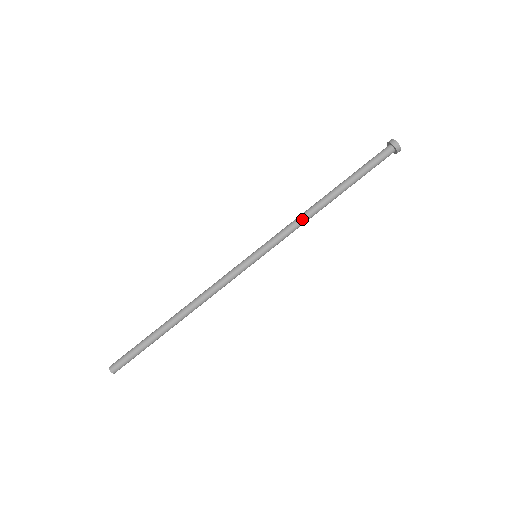
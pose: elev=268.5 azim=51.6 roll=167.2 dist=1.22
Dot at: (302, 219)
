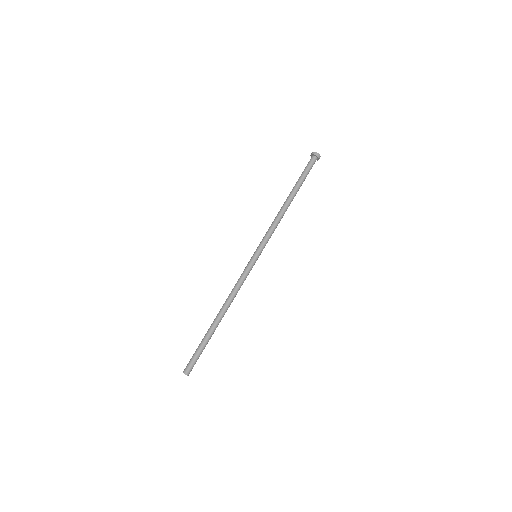
Dot at: (275, 220)
